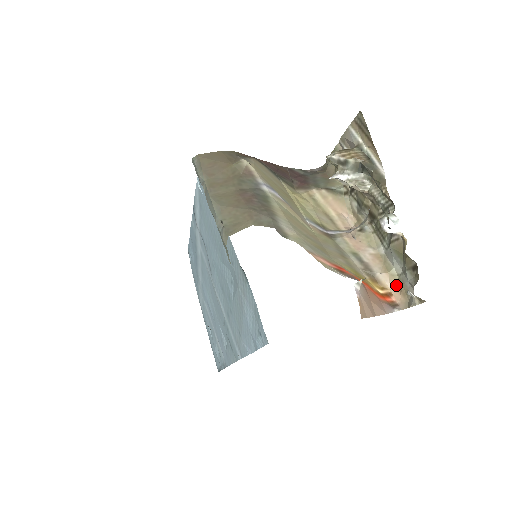
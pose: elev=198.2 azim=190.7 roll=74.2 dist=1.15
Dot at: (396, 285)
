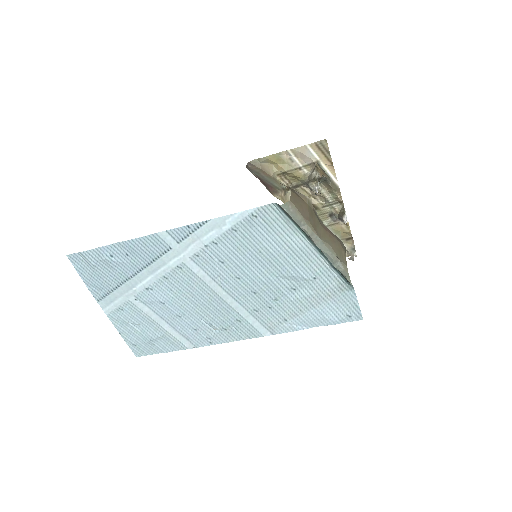
Dot at: occluded
